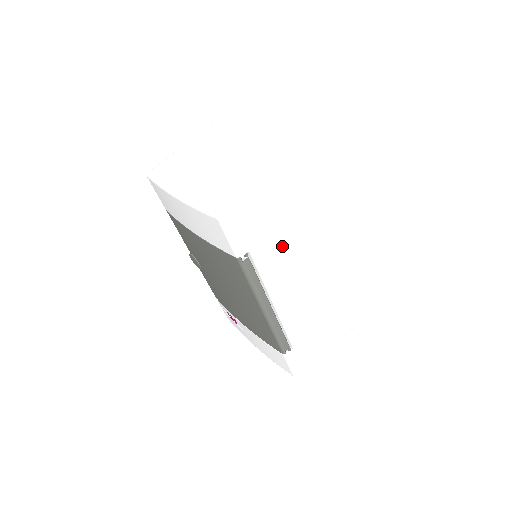
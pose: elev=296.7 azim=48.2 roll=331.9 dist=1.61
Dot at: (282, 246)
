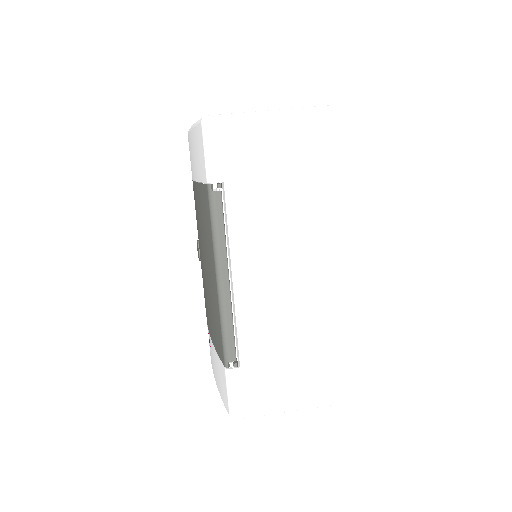
Dot at: (268, 204)
